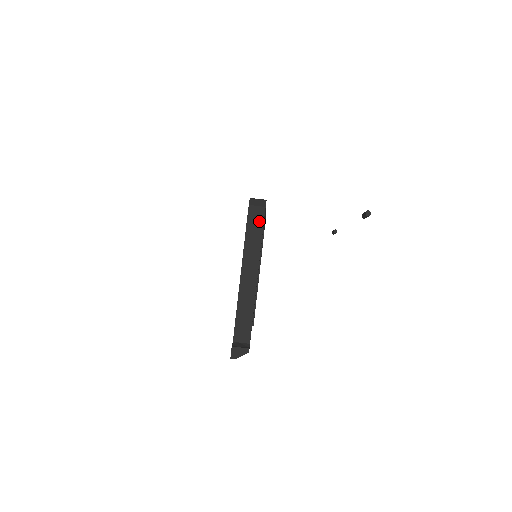
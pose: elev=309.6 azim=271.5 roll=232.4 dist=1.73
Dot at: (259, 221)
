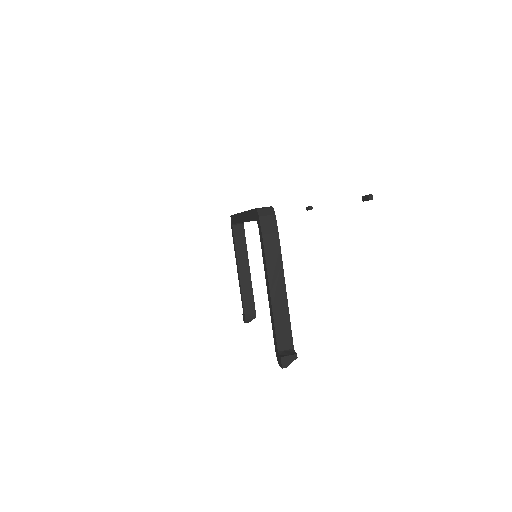
Dot at: (273, 230)
